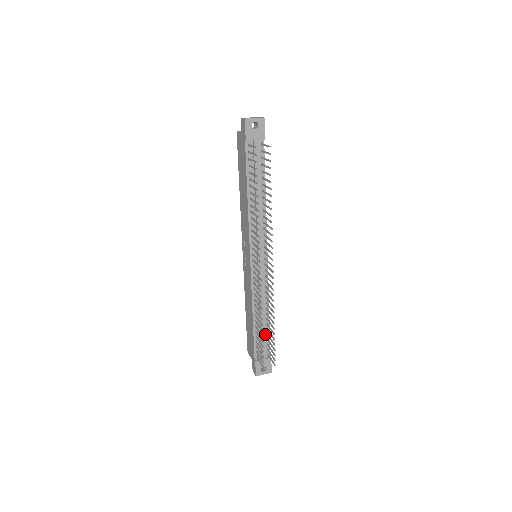
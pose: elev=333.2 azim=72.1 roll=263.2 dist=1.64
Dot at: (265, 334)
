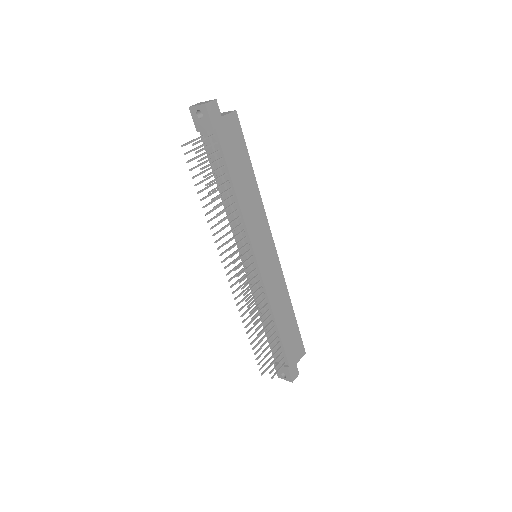
Dot at: (278, 341)
